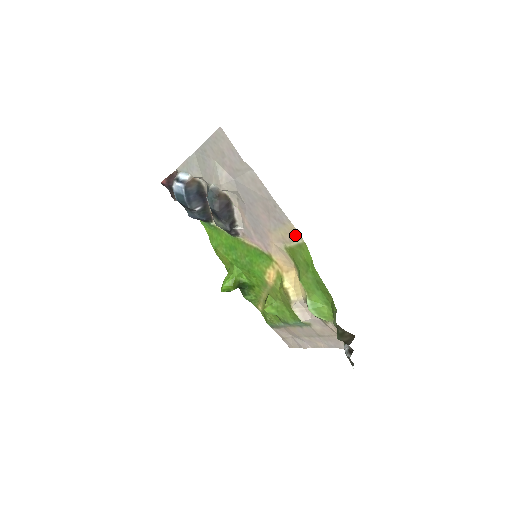
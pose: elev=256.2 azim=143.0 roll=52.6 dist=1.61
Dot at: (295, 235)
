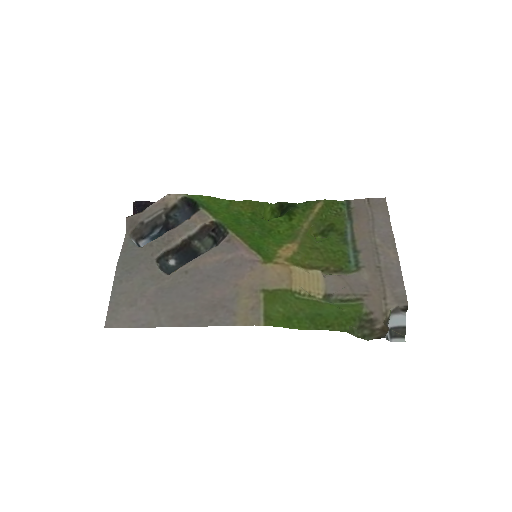
Dot at: (252, 318)
